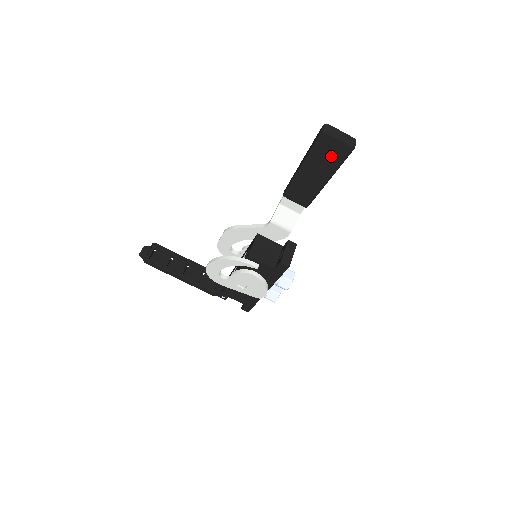
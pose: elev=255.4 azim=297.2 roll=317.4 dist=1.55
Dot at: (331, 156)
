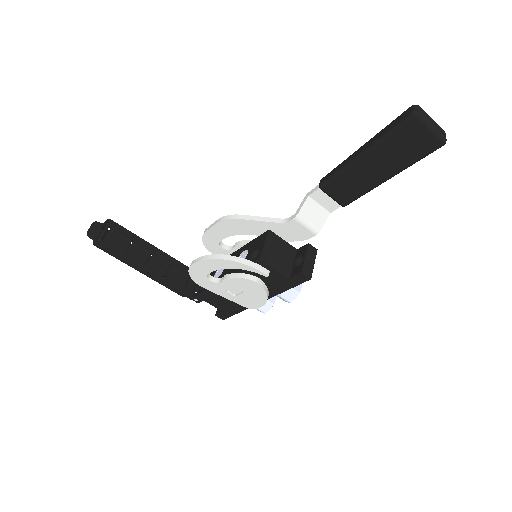
Dot at: (410, 149)
